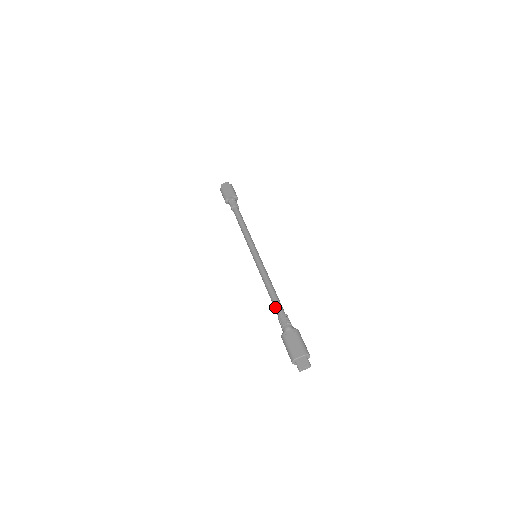
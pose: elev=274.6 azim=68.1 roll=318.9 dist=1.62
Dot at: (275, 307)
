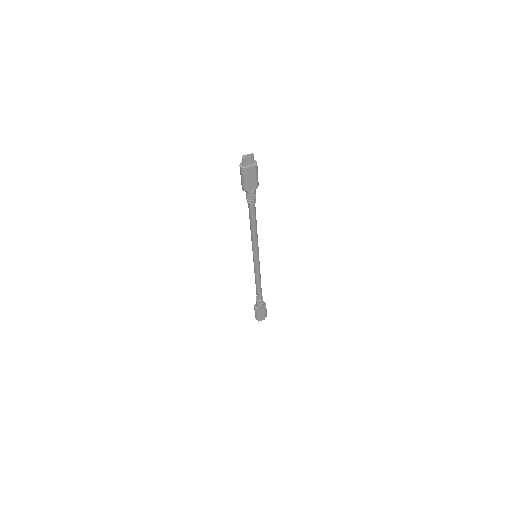
Dot at: (249, 209)
